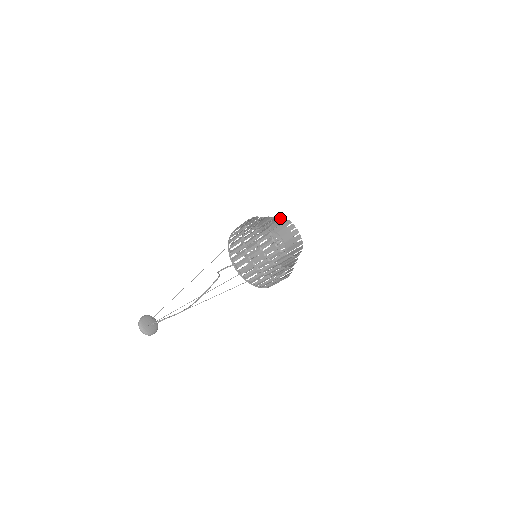
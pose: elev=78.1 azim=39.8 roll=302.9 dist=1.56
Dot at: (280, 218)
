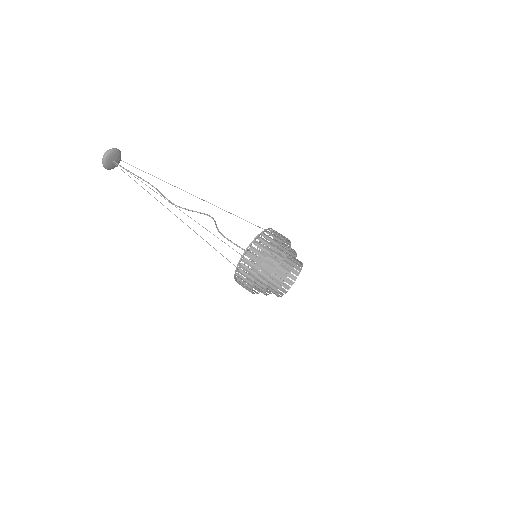
Dot at: (300, 262)
